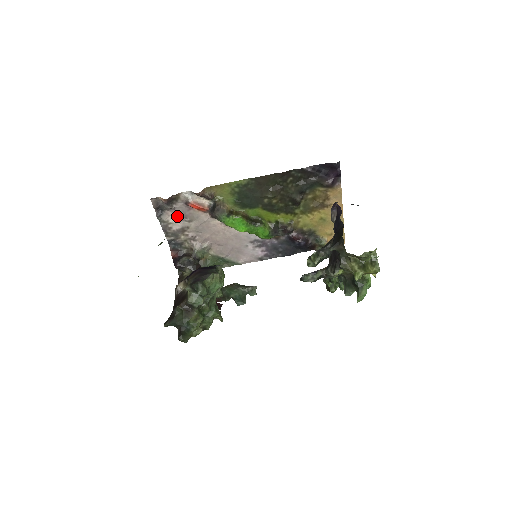
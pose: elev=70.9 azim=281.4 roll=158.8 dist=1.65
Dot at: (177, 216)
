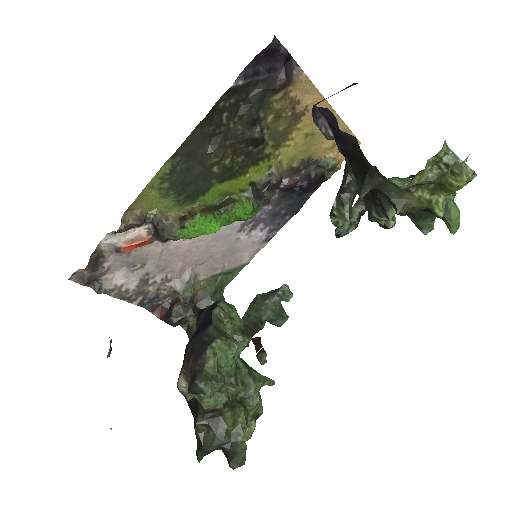
Dot at: (121, 272)
